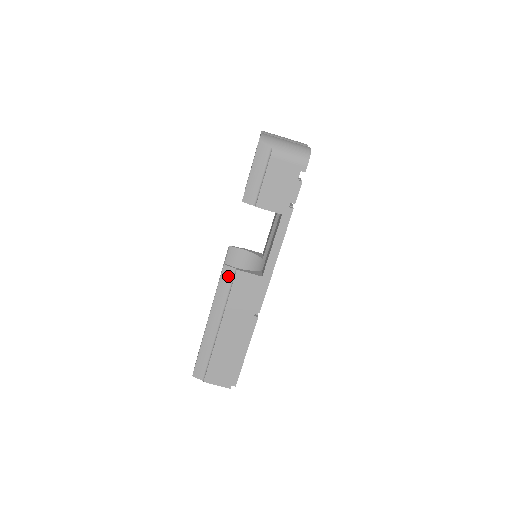
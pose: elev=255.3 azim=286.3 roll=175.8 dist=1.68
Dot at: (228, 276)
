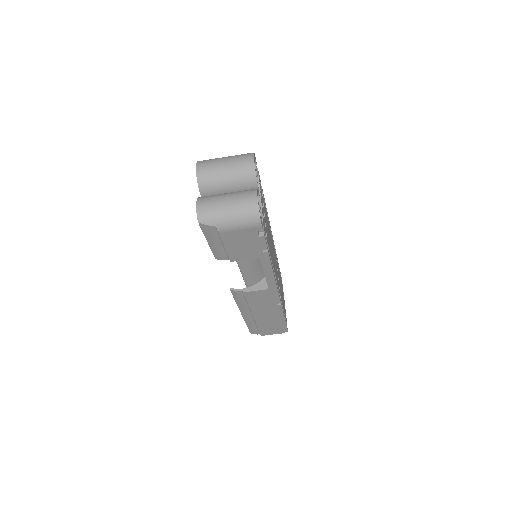
Dot at: (238, 295)
